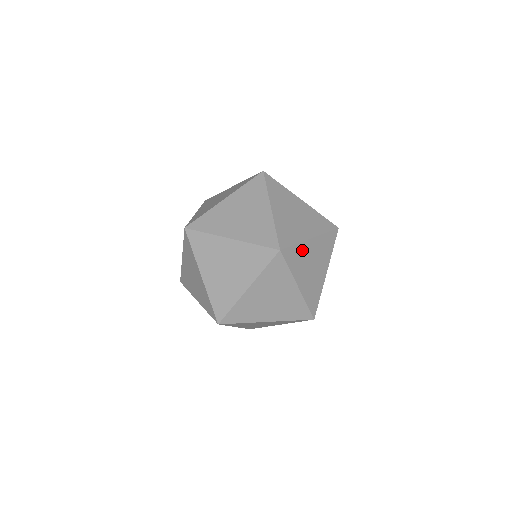
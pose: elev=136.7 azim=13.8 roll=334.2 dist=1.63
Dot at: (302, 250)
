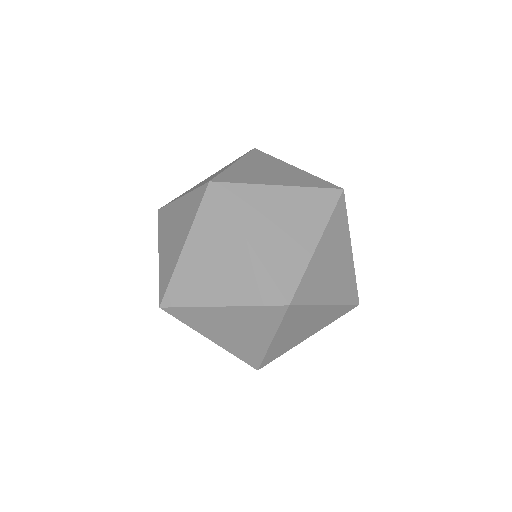
Dot at: occluded
